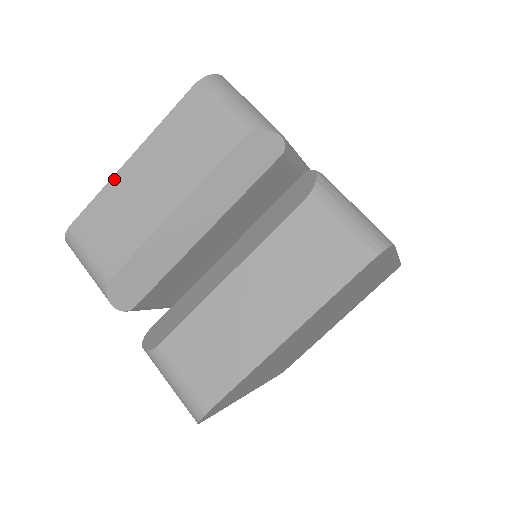
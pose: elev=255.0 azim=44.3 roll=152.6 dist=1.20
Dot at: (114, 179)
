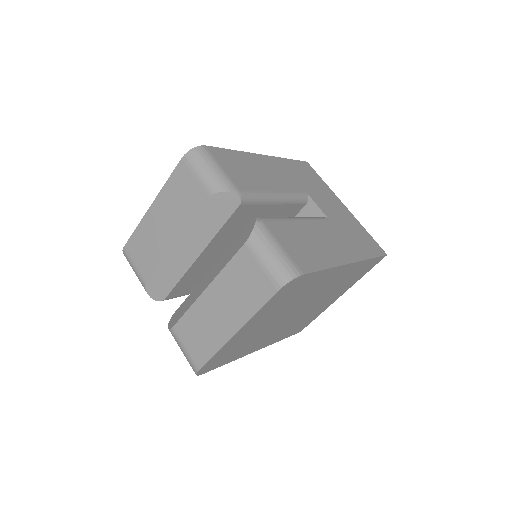
Dot at: (144, 219)
